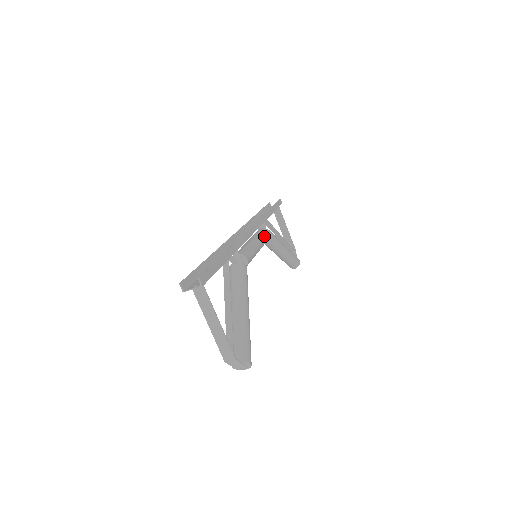
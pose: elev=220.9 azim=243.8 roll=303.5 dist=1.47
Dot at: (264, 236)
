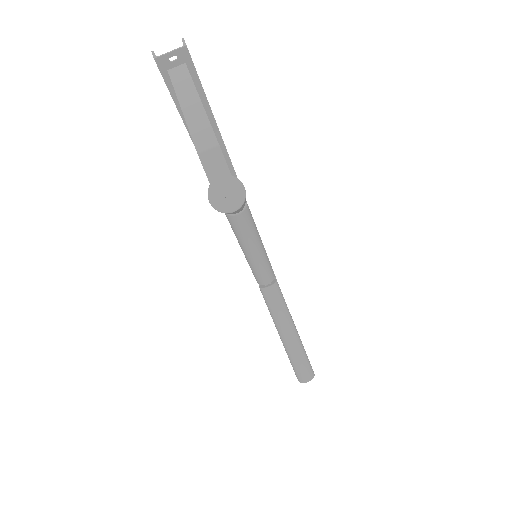
Dot at: occluded
